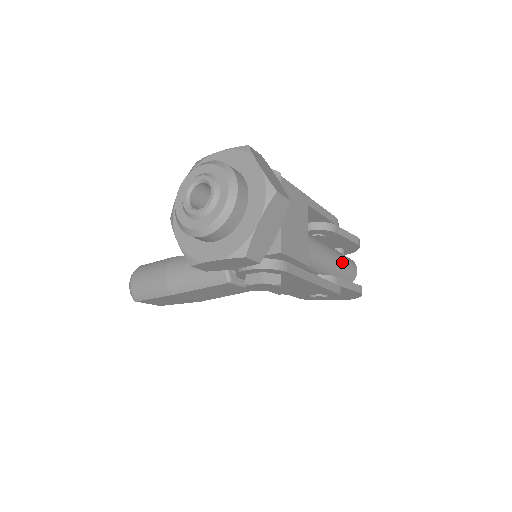
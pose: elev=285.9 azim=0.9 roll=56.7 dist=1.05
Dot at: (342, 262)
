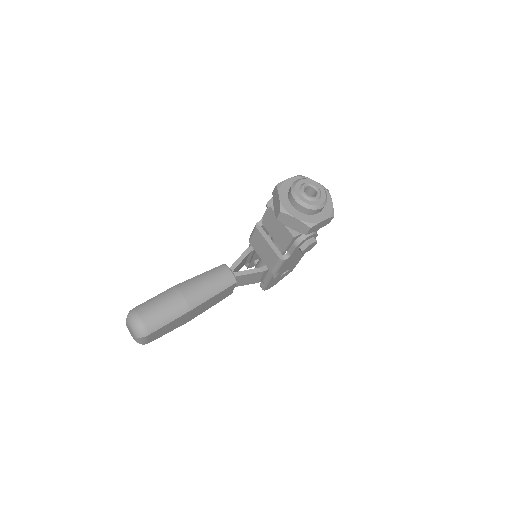
Dot at: occluded
